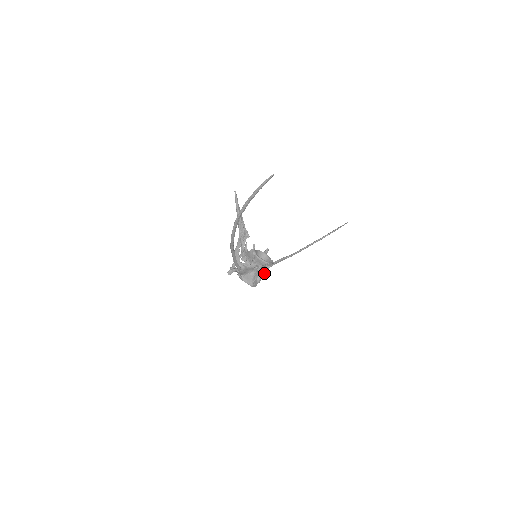
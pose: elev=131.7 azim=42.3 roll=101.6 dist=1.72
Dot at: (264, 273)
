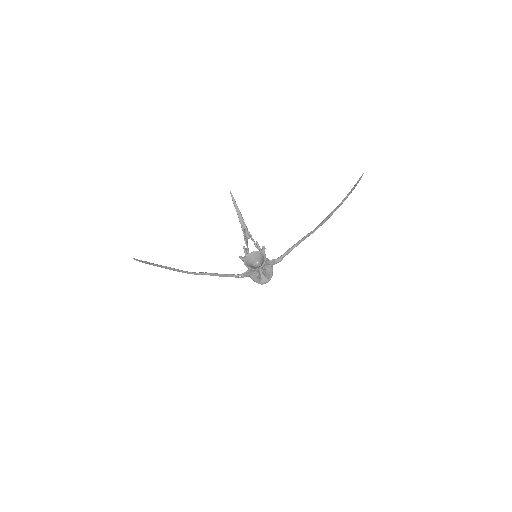
Dot at: (265, 272)
